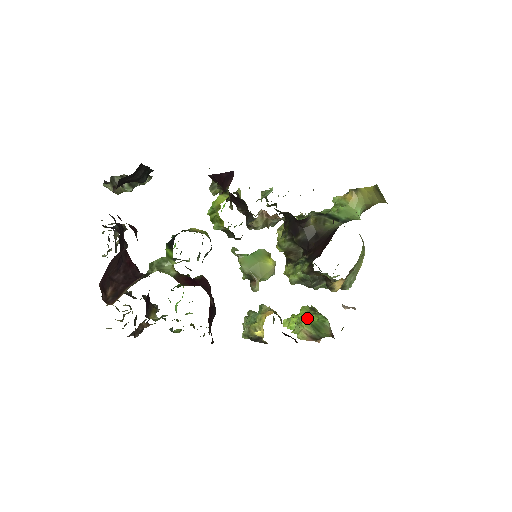
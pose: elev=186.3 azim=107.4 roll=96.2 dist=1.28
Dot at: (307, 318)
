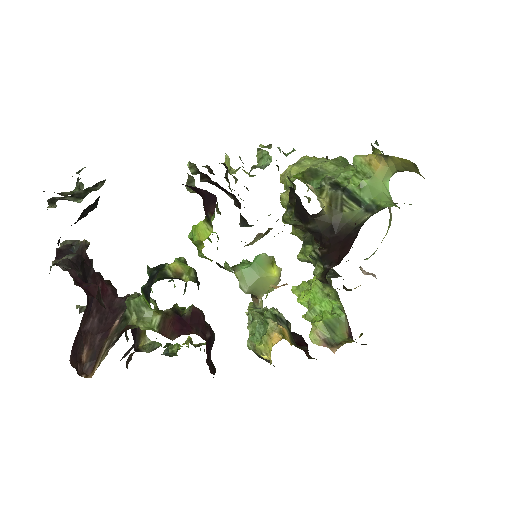
Dot at: (320, 302)
